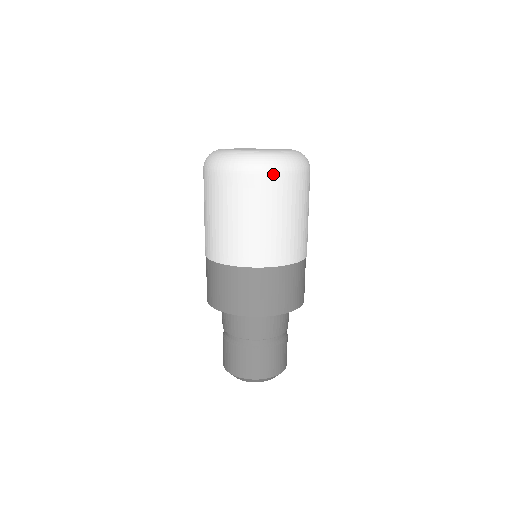
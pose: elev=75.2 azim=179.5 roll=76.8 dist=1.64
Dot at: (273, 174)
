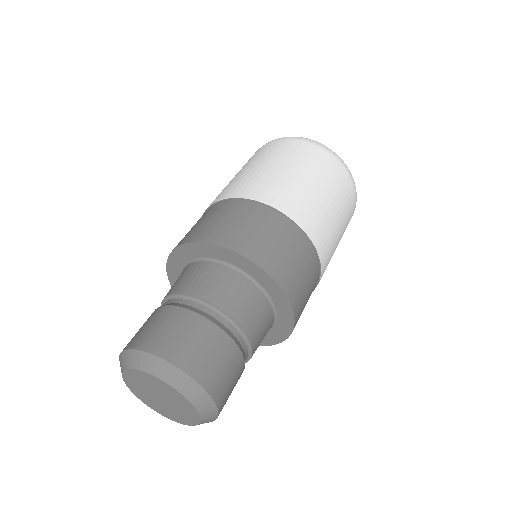
Dot at: (350, 180)
